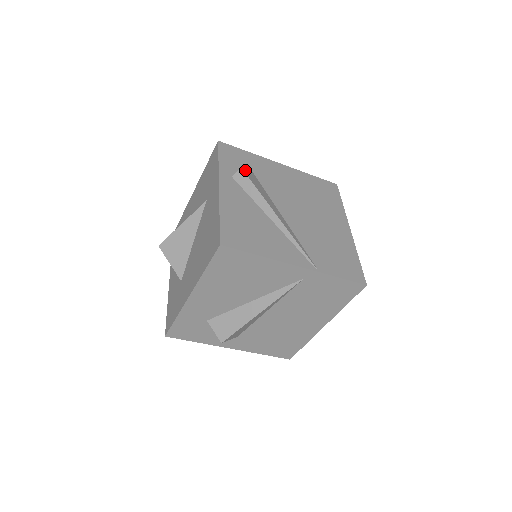
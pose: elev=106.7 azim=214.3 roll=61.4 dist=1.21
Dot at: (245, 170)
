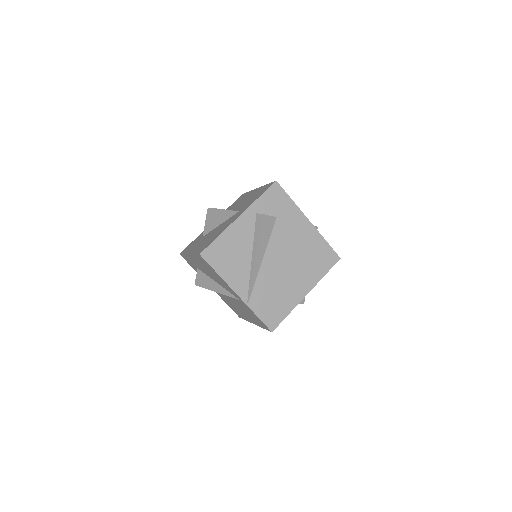
Dot at: (266, 216)
